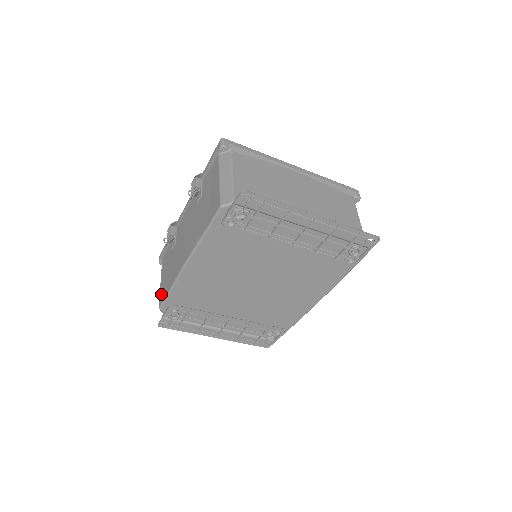
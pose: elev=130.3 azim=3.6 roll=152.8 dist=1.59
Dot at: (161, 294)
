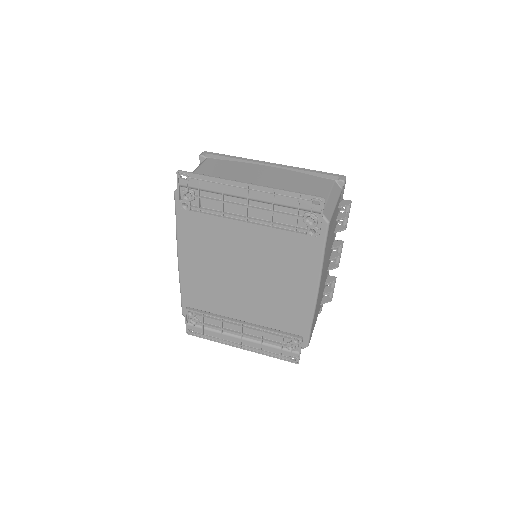
Dot at: occluded
